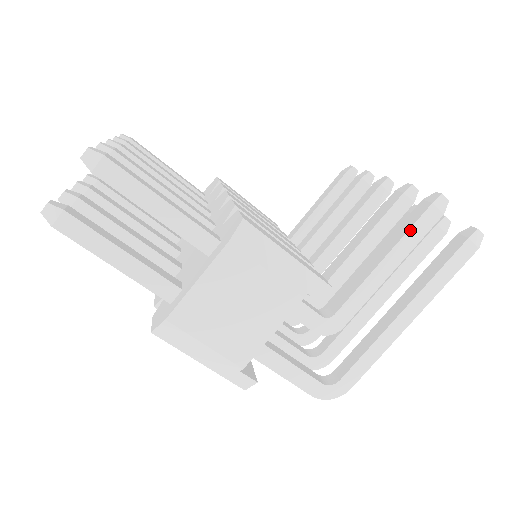
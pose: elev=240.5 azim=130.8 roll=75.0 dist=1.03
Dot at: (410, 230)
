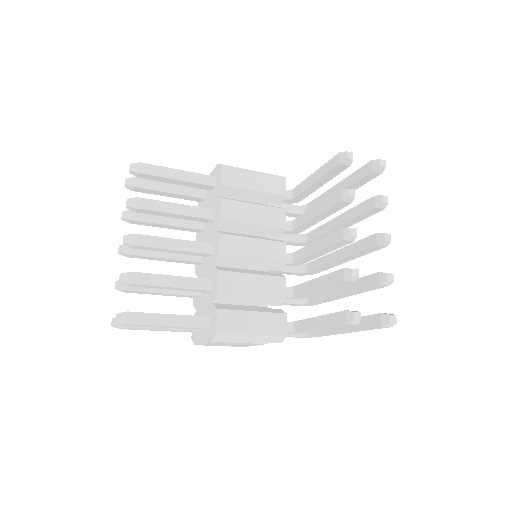
Dot at: (333, 326)
